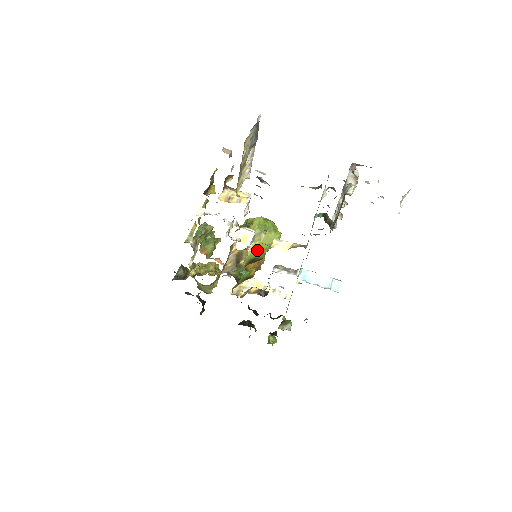
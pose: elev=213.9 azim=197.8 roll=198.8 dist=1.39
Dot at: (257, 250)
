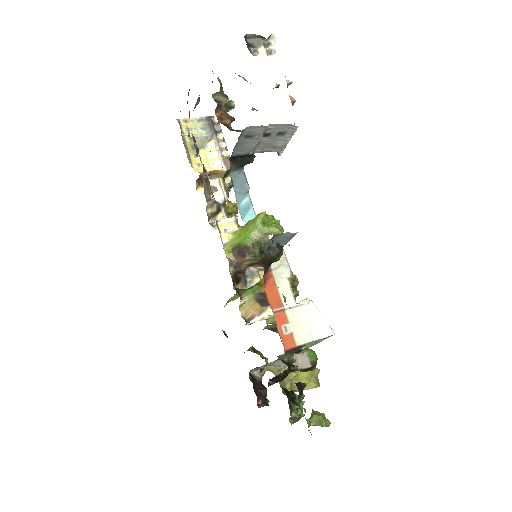
Dot at: (240, 235)
